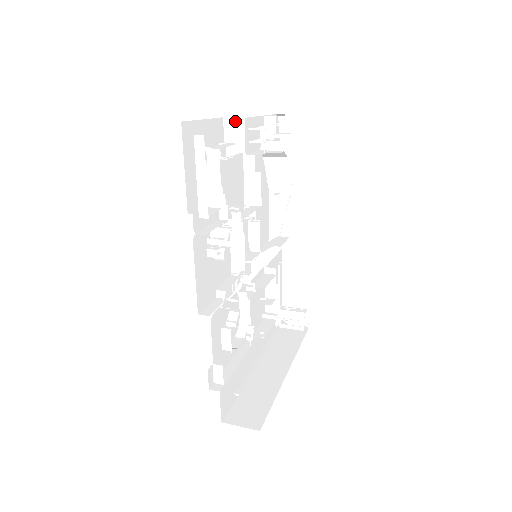
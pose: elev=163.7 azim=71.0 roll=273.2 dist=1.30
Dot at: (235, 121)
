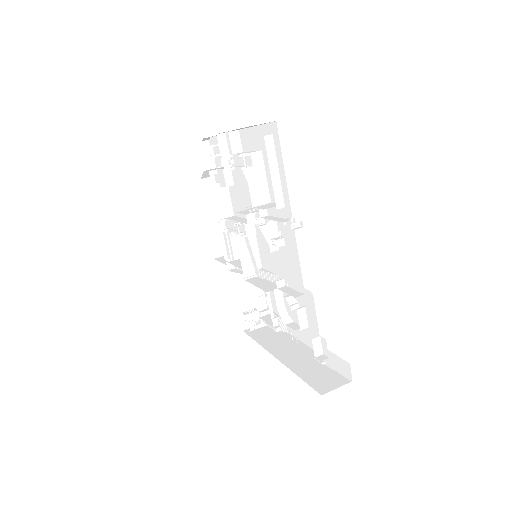
Dot at: (236, 133)
